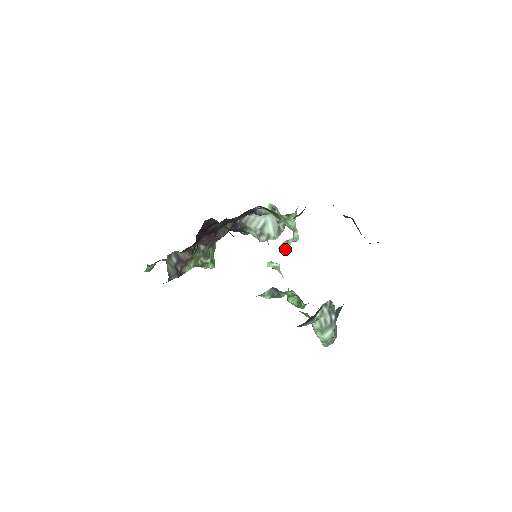
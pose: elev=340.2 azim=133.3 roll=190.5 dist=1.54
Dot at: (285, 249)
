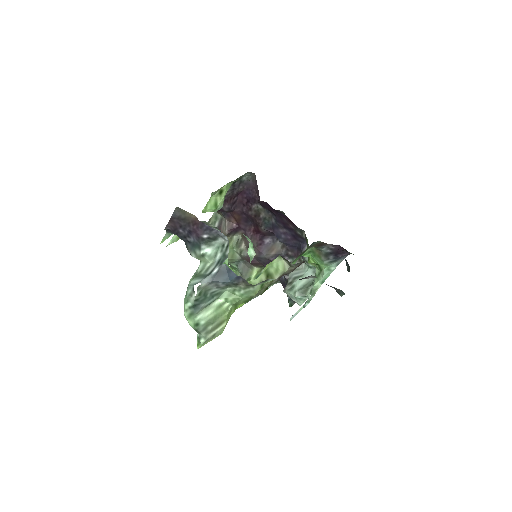
Dot at: (293, 316)
